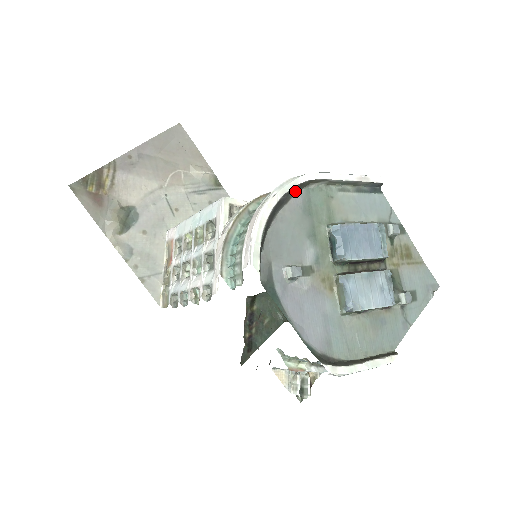
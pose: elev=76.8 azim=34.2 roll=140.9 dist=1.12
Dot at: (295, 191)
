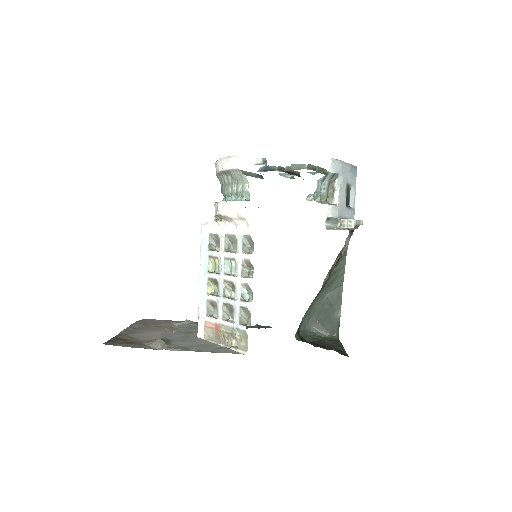
Dot at: occluded
